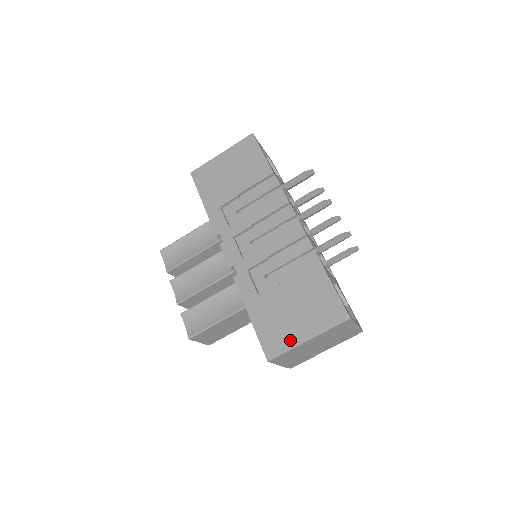
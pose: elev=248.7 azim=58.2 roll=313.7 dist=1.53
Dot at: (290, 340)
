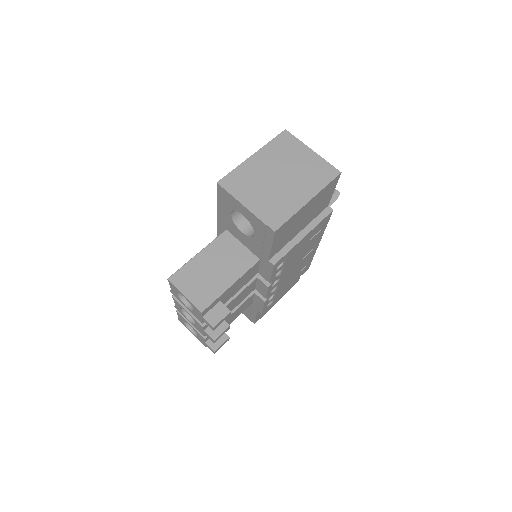
Dot at: occluded
